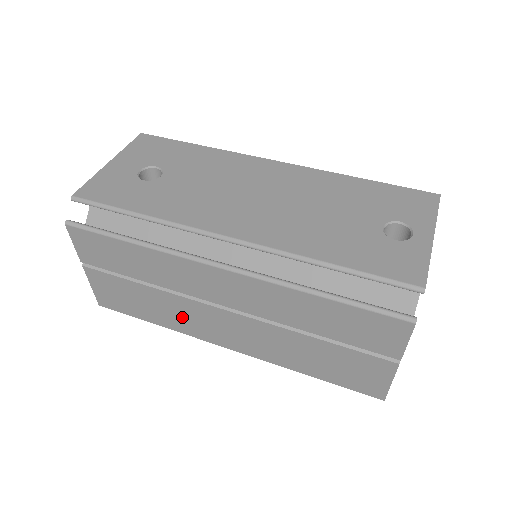
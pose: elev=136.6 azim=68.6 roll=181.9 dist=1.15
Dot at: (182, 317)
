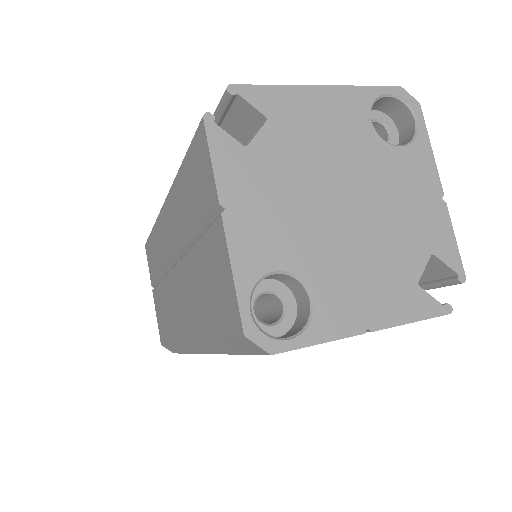
Dot at: (171, 311)
